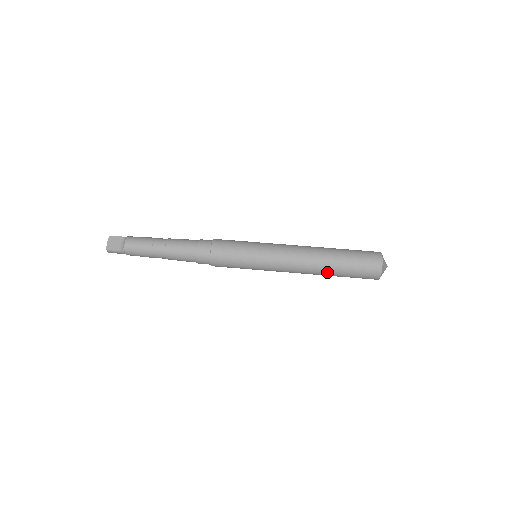
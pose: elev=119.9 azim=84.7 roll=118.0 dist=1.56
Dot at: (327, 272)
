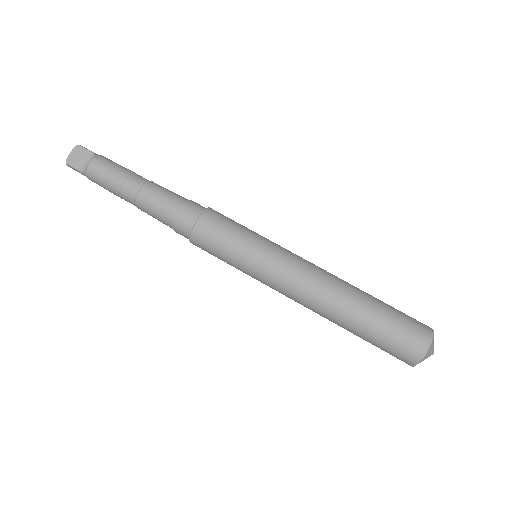
Dot at: (342, 325)
